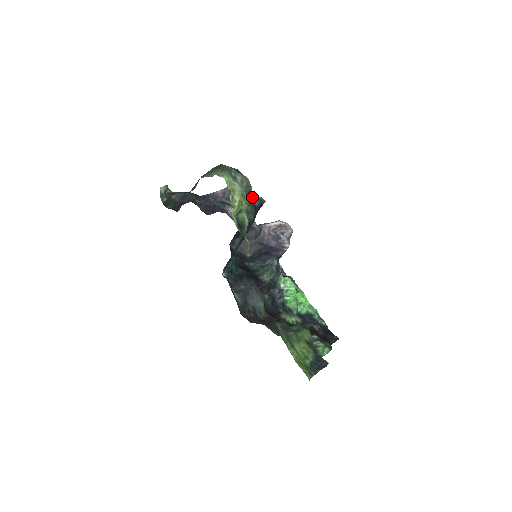
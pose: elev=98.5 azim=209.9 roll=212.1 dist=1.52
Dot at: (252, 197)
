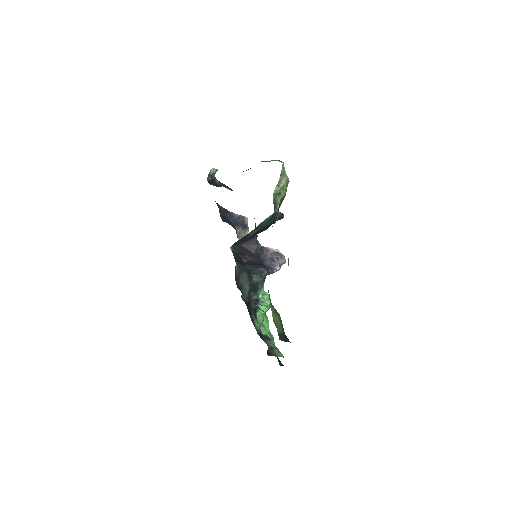
Dot at: occluded
